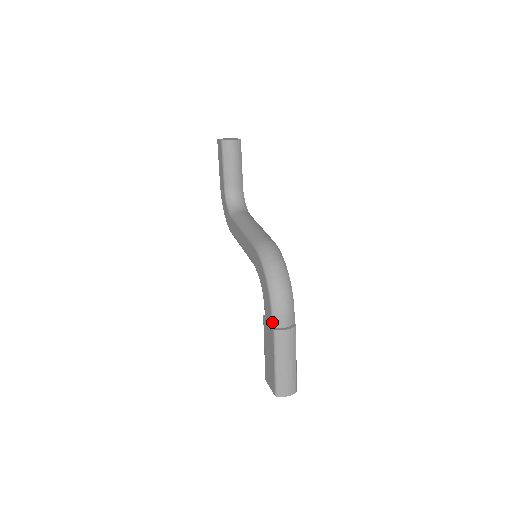
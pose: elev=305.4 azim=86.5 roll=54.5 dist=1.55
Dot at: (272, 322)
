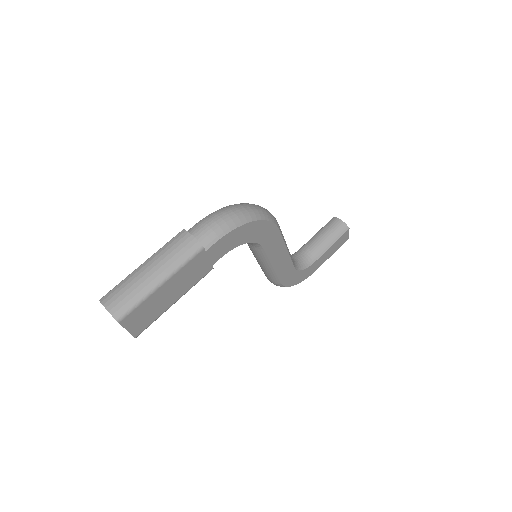
Dot at: (191, 228)
